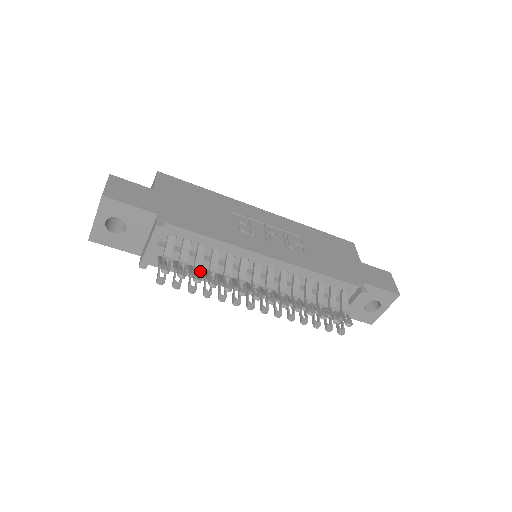
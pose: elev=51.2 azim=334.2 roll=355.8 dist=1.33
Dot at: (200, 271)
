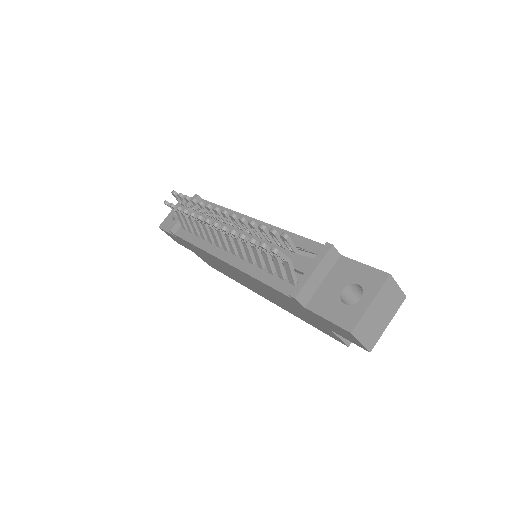
Dot at: occluded
